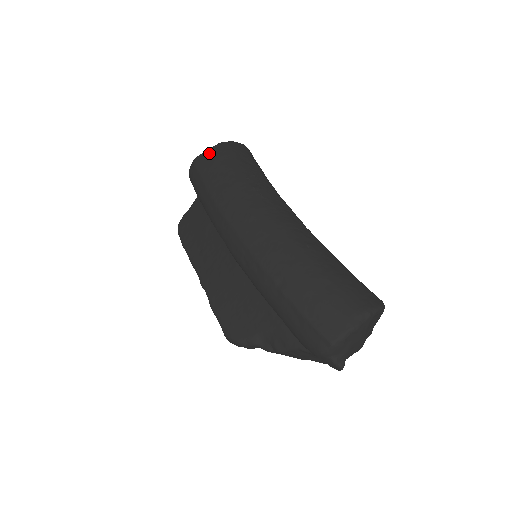
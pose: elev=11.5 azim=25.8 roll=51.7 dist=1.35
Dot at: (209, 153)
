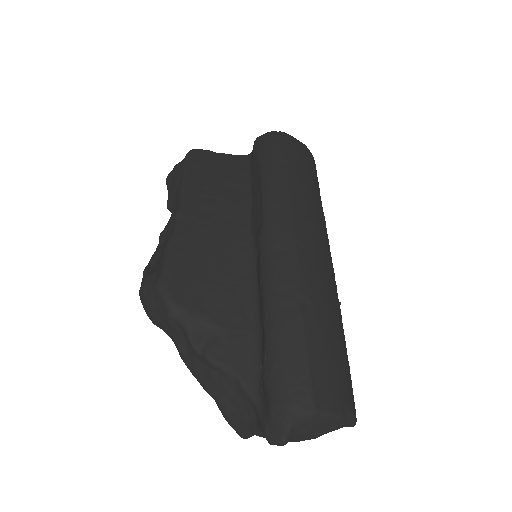
Dot at: (302, 145)
